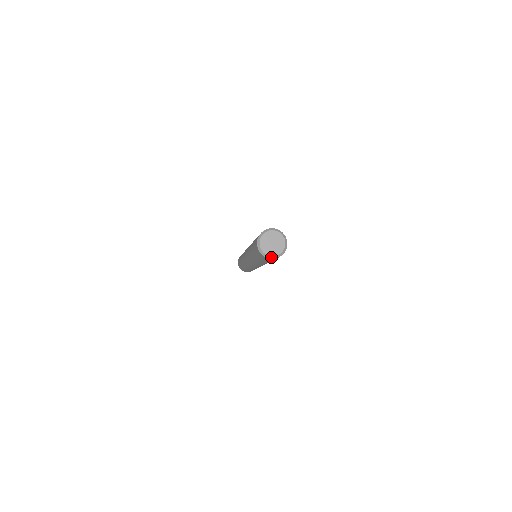
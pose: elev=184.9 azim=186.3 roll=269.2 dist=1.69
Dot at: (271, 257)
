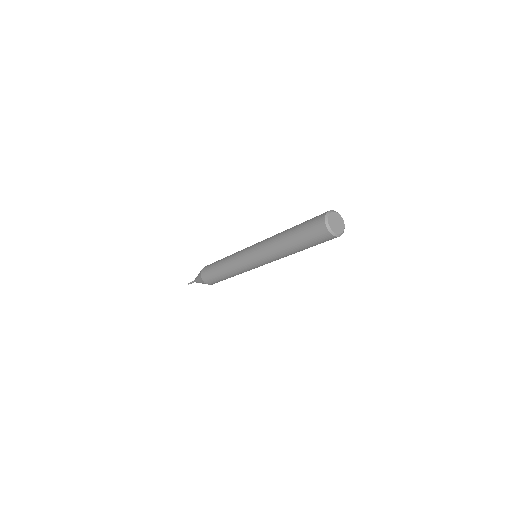
Dot at: (343, 232)
